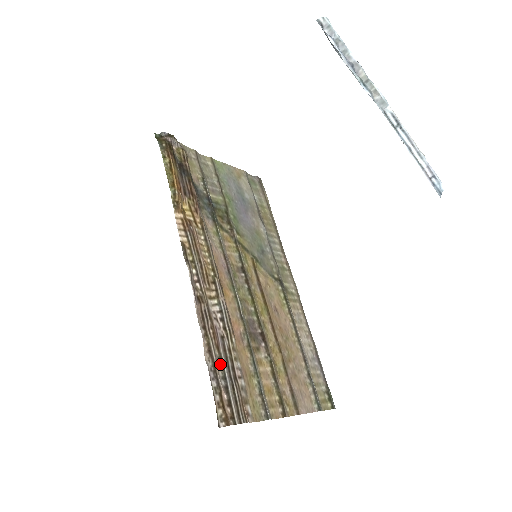
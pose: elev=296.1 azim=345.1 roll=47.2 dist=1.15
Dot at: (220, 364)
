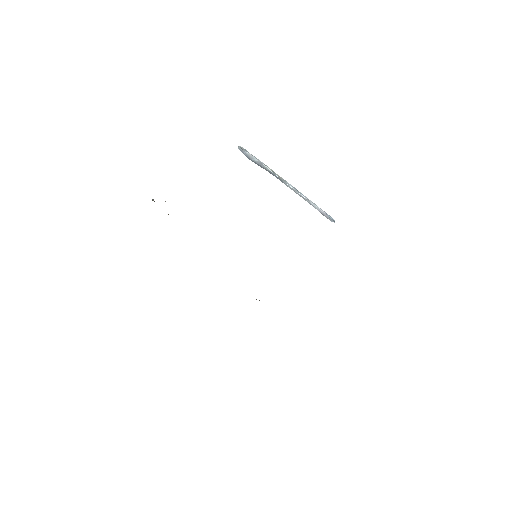
Dot at: occluded
